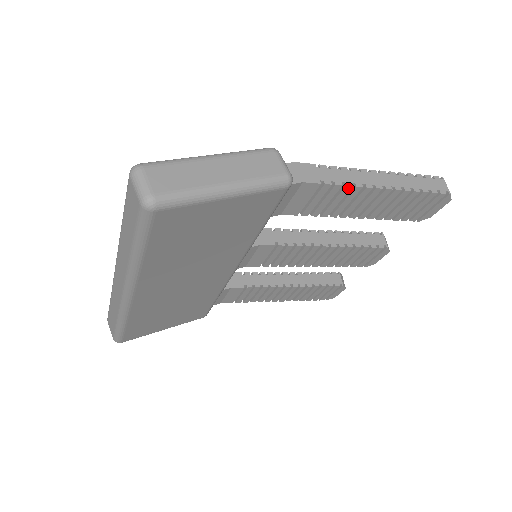
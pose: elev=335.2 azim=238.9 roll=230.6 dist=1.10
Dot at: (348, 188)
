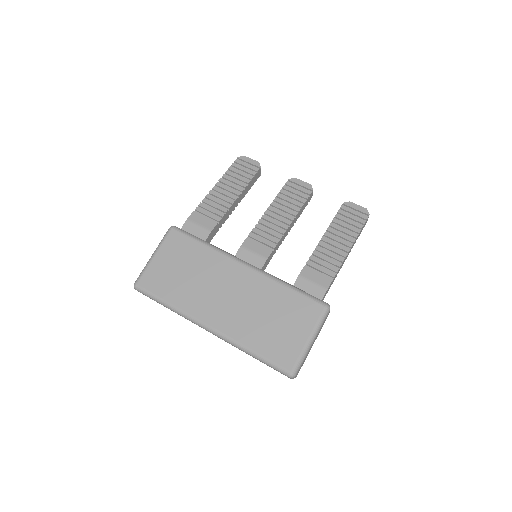
Dot at: occluded
